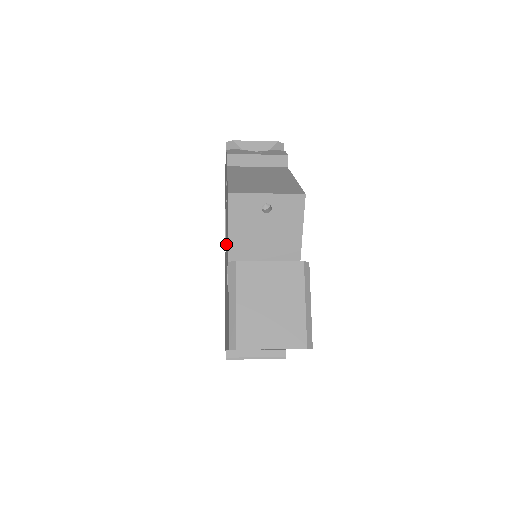
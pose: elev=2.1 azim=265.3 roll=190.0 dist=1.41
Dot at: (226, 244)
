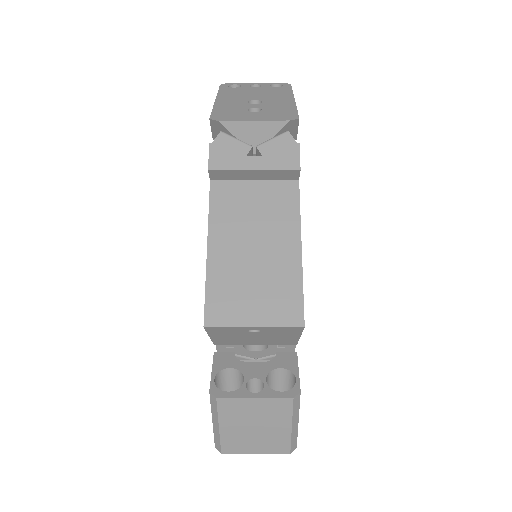
Dot at: occluded
